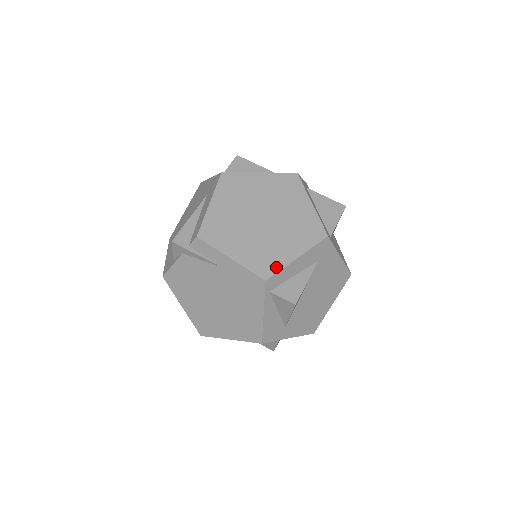
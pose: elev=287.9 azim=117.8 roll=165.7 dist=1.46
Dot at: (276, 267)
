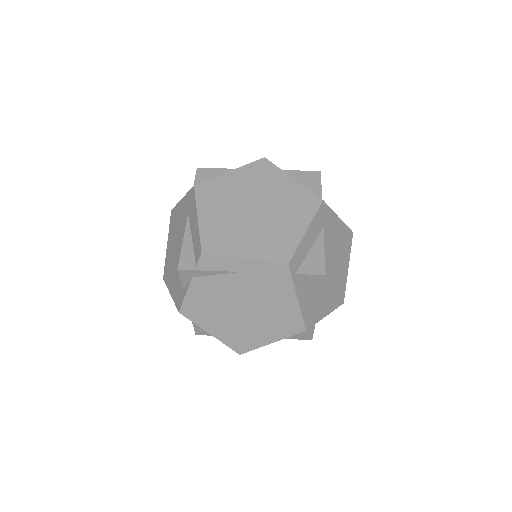
Dot at: (291, 247)
